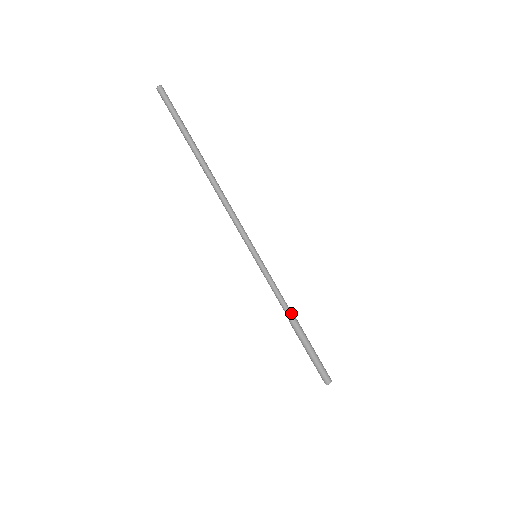
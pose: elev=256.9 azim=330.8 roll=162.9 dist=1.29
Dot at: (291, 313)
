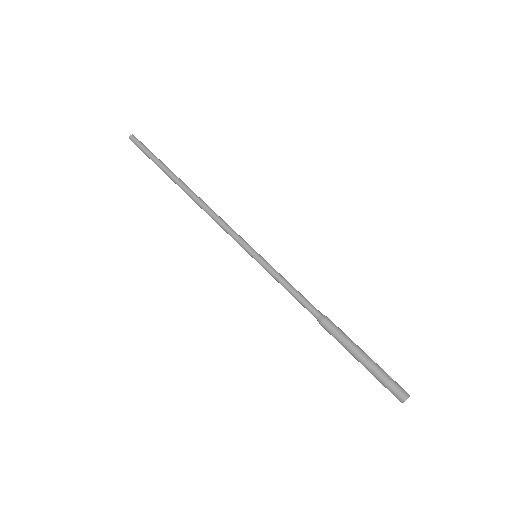
Dot at: (317, 311)
